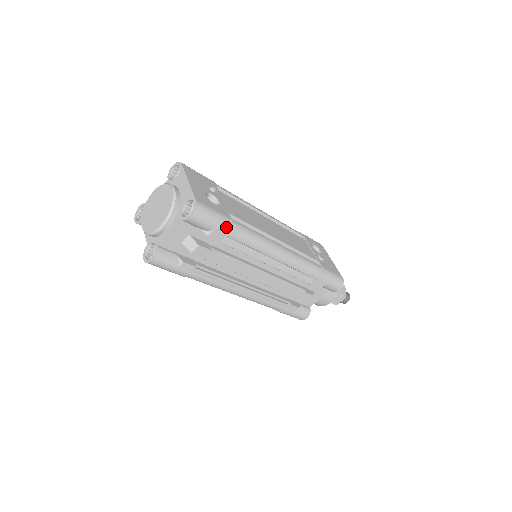
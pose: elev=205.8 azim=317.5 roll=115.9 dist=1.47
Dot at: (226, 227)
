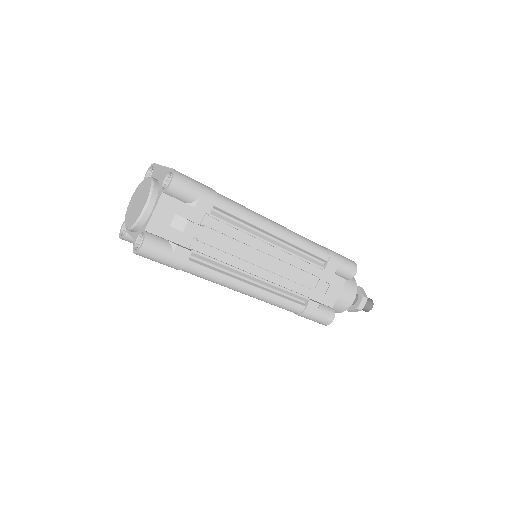
Dot at: (211, 195)
